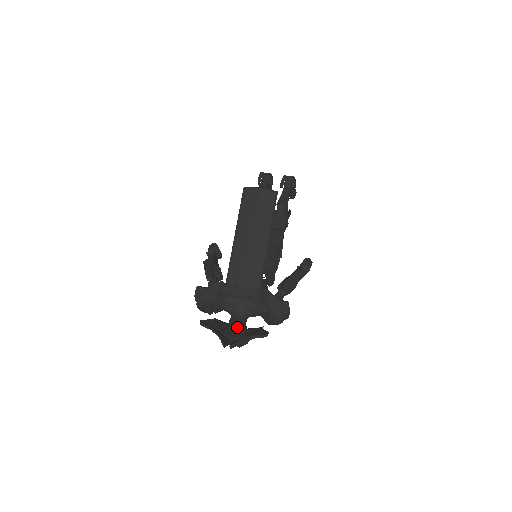
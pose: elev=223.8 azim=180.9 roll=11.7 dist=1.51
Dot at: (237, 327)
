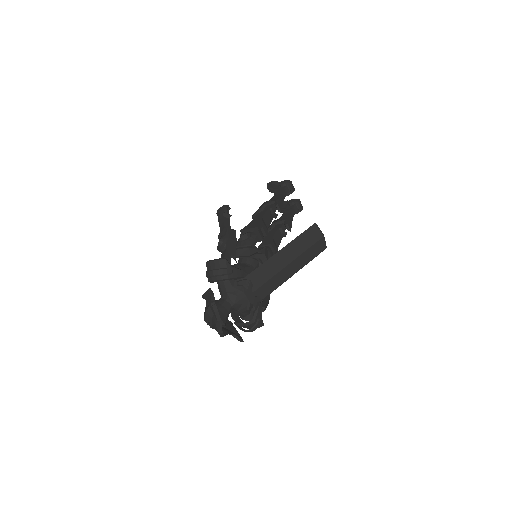
Dot at: occluded
